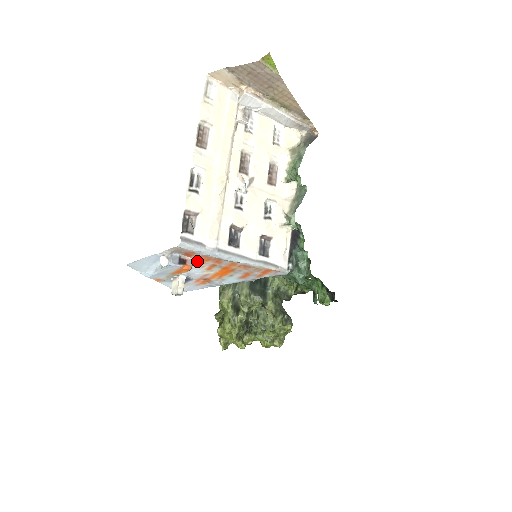
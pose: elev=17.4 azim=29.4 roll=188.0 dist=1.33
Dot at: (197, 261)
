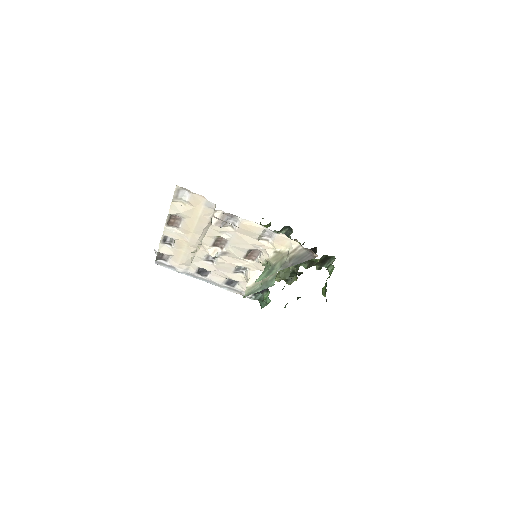
Dot at: occluded
